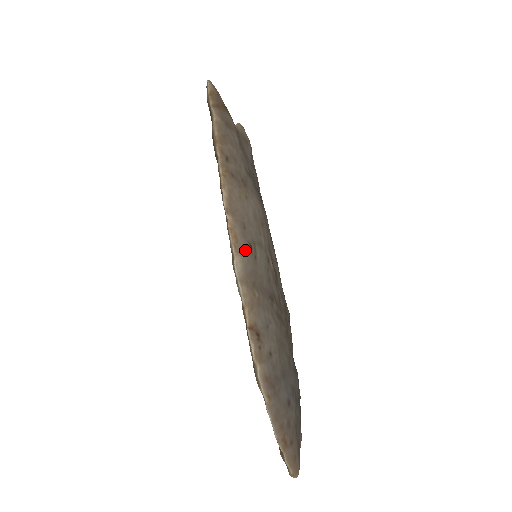
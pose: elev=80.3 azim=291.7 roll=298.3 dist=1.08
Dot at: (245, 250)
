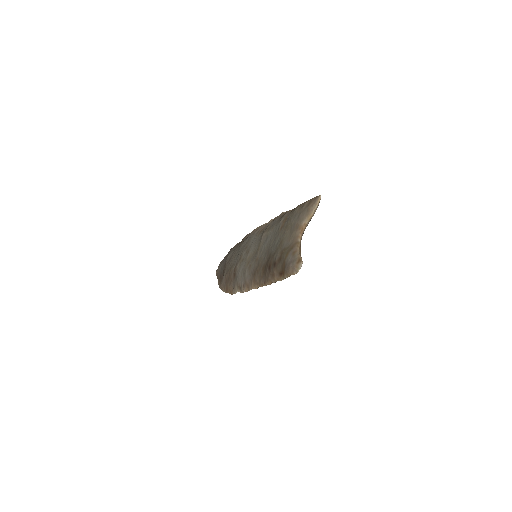
Dot at: occluded
